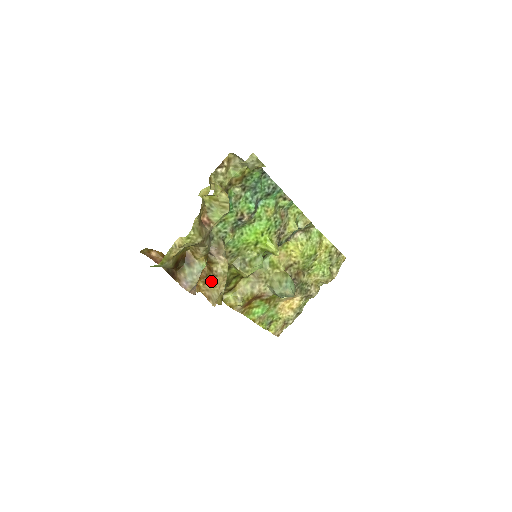
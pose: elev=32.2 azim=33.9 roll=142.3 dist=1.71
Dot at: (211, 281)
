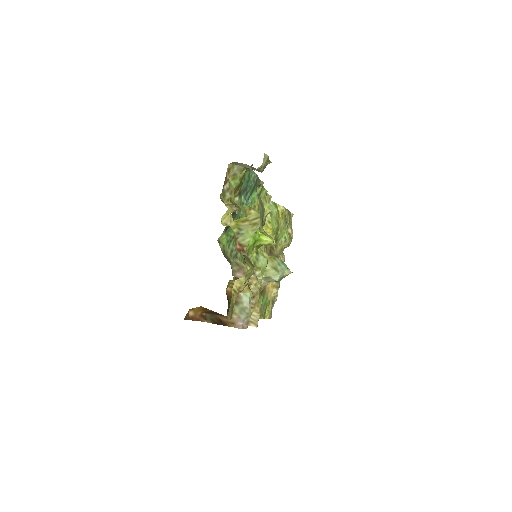
Dot at: occluded
